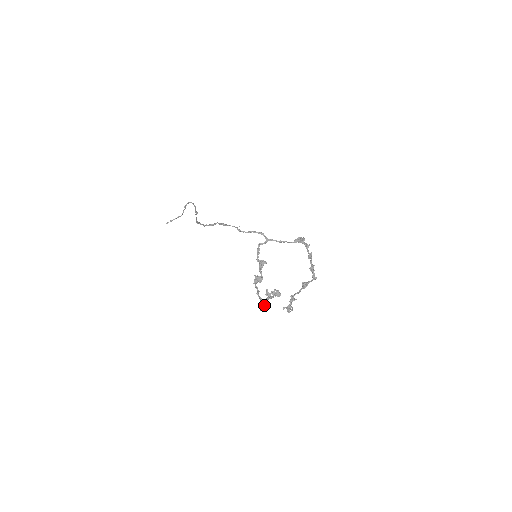
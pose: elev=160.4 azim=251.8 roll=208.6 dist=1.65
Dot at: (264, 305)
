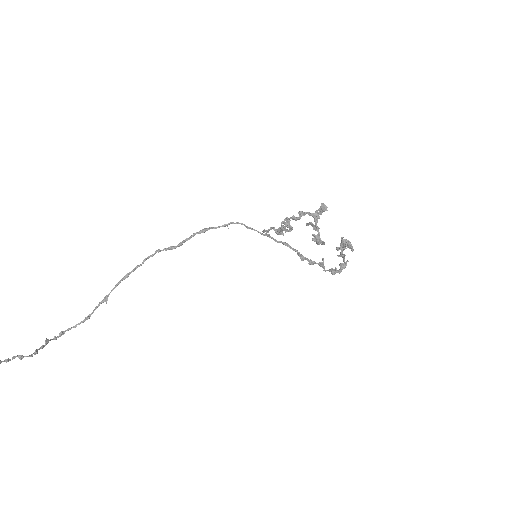
Dot at: (320, 211)
